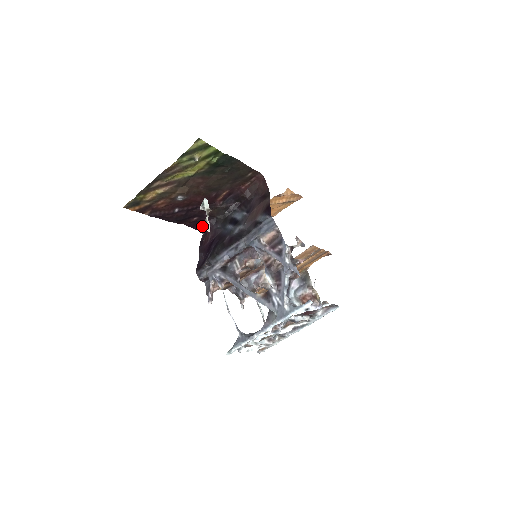
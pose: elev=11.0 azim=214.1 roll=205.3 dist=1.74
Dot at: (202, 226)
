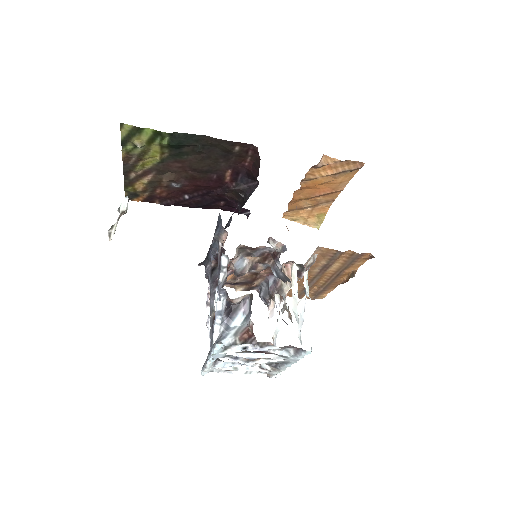
Dot at: (244, 209)
